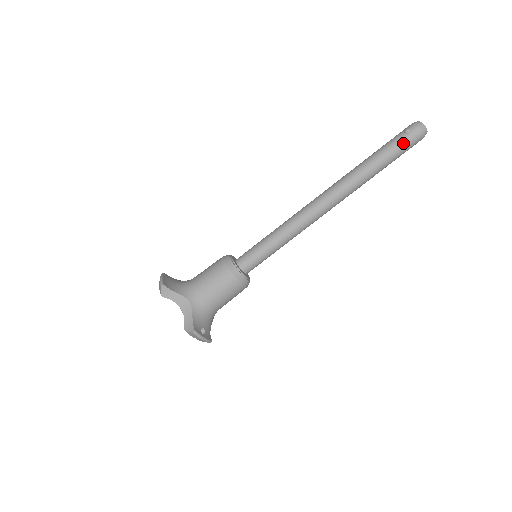
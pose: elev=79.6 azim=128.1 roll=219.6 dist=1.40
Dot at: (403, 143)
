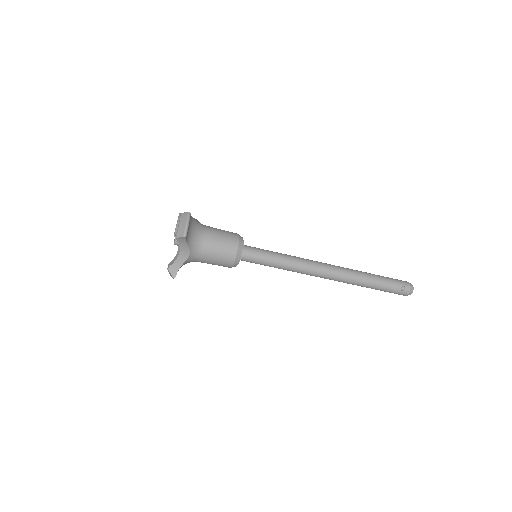
Dot at: (393, 292)
